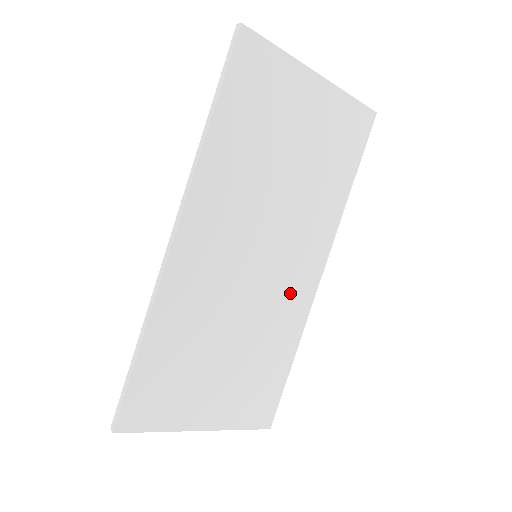
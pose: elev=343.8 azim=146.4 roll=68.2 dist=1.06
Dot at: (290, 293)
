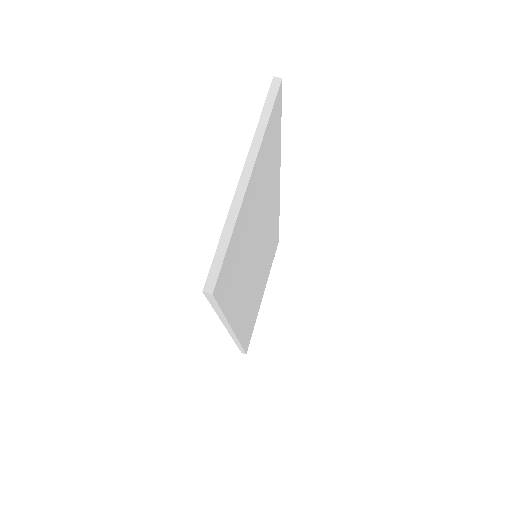
Dot at: (272, 223)
